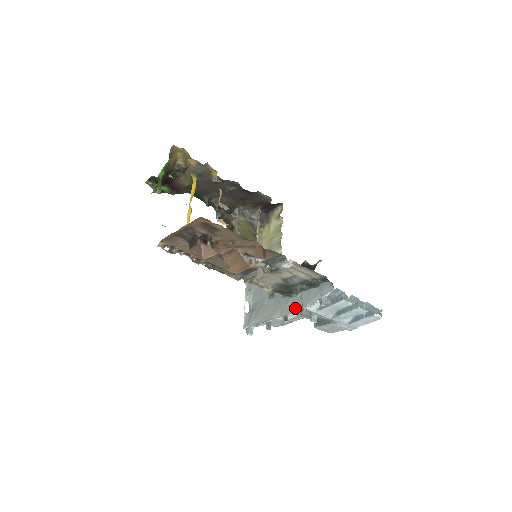
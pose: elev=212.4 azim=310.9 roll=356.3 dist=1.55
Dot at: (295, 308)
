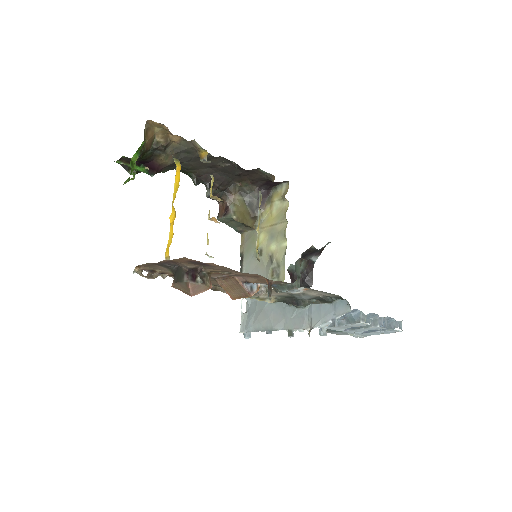
Dot at: (302, 323)
